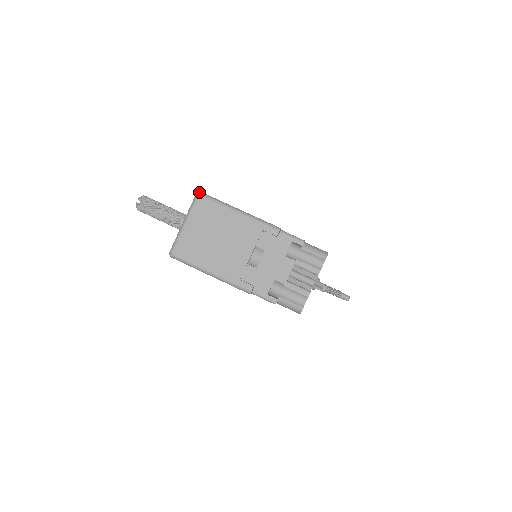
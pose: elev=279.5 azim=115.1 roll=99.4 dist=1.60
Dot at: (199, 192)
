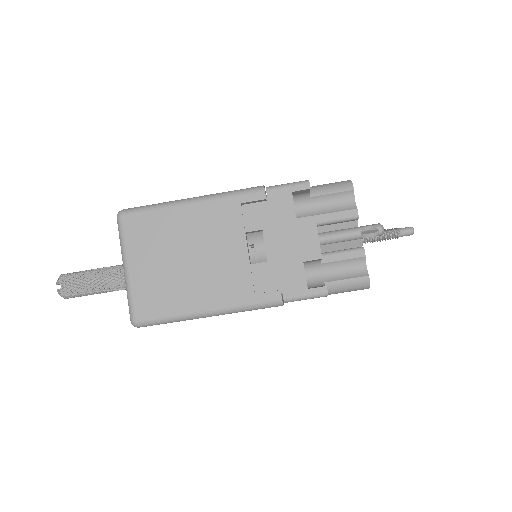
Dot at: (119, 211)
